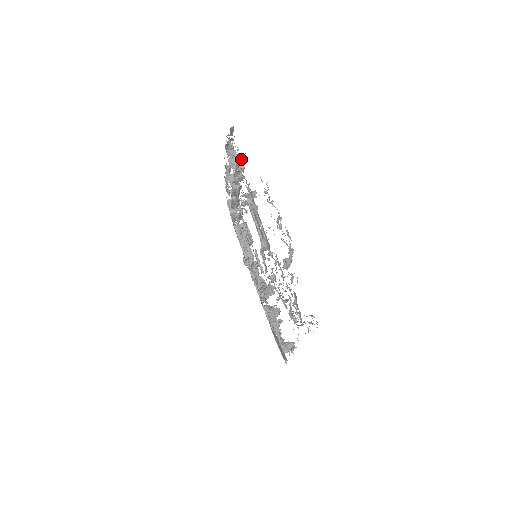
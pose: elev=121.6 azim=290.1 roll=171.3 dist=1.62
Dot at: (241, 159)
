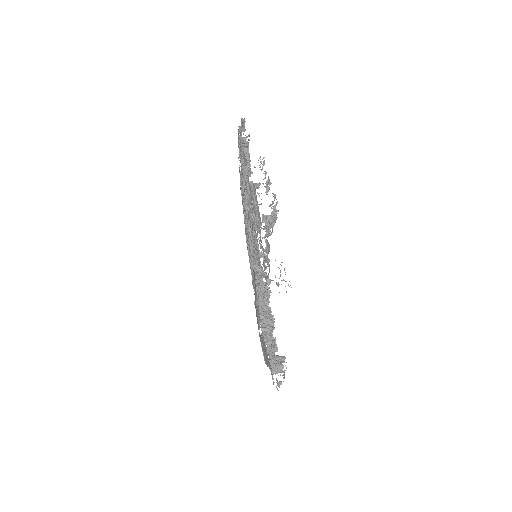
Dot at: (244, 138)
